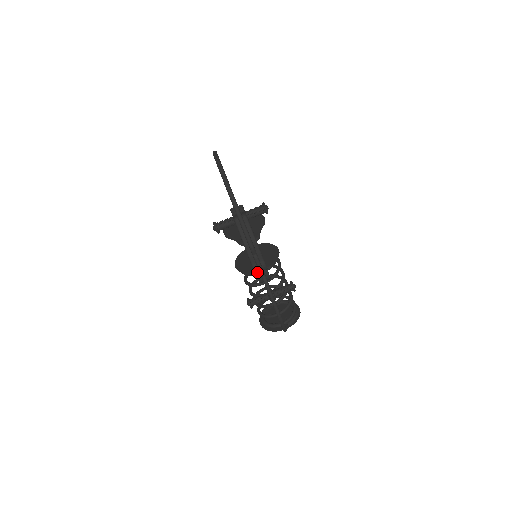
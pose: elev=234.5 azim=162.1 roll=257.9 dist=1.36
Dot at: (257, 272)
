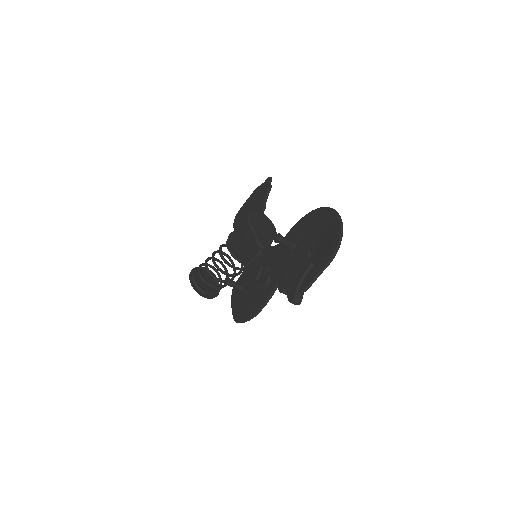
Dot at: (292, 303)
